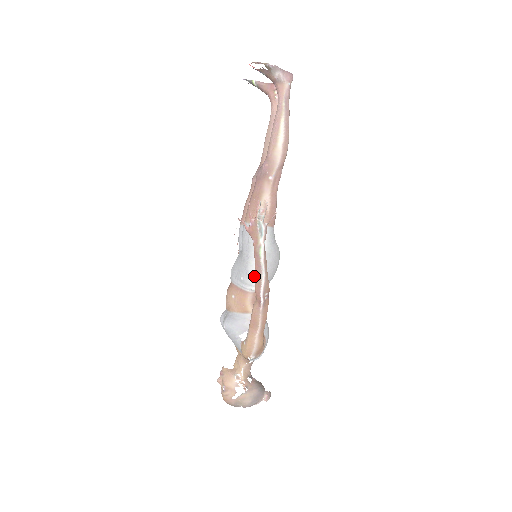
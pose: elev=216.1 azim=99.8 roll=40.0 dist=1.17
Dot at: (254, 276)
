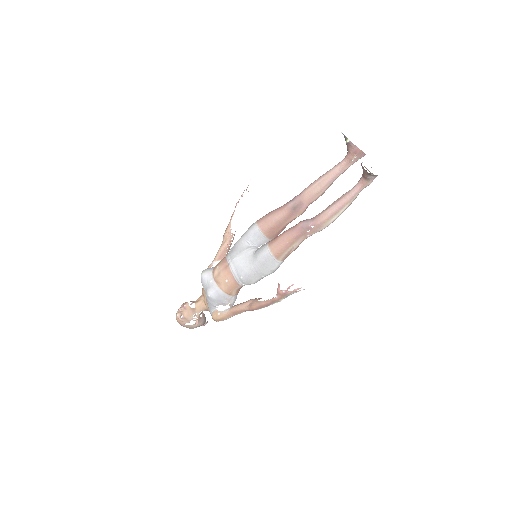
Dot at: (259, 303)
